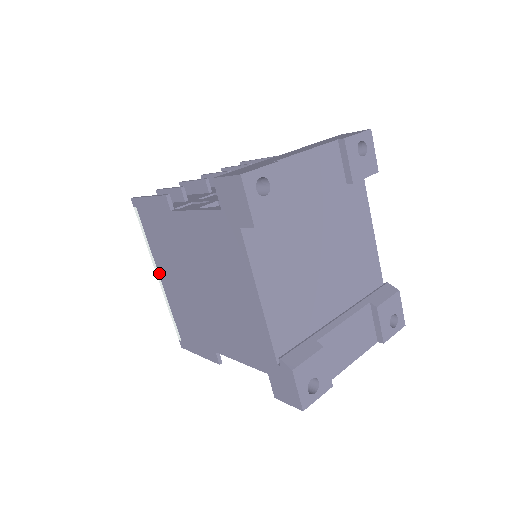
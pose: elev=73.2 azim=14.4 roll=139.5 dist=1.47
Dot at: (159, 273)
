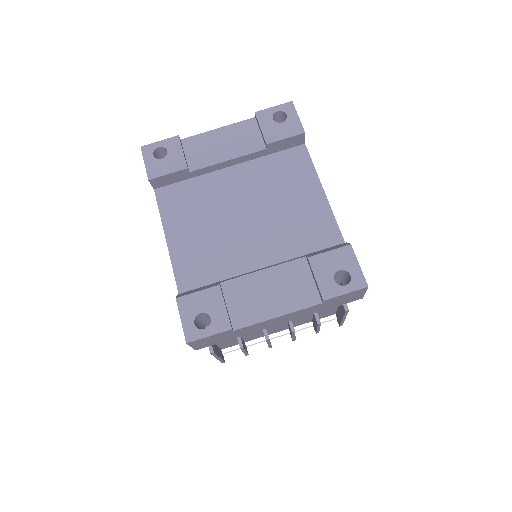
Dot at: occluded
